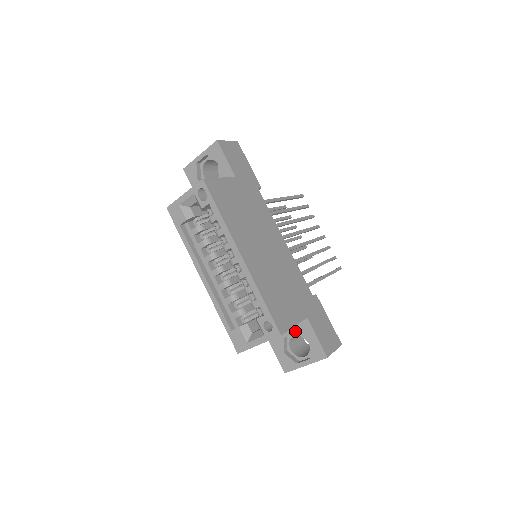
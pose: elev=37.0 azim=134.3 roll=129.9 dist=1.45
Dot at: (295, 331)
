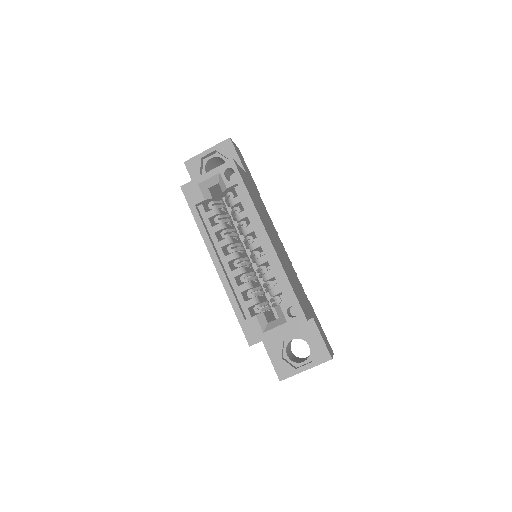
Dot at: (297, 332)
